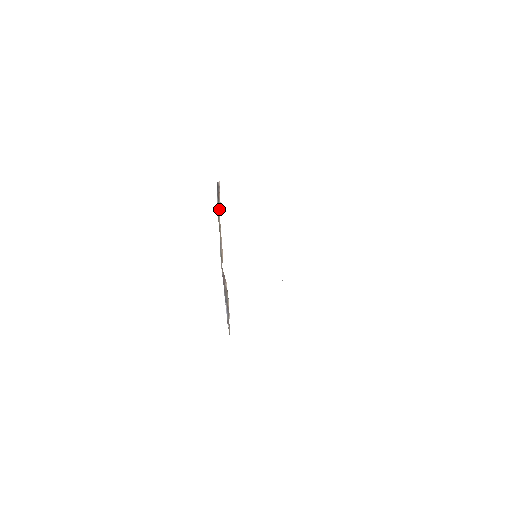
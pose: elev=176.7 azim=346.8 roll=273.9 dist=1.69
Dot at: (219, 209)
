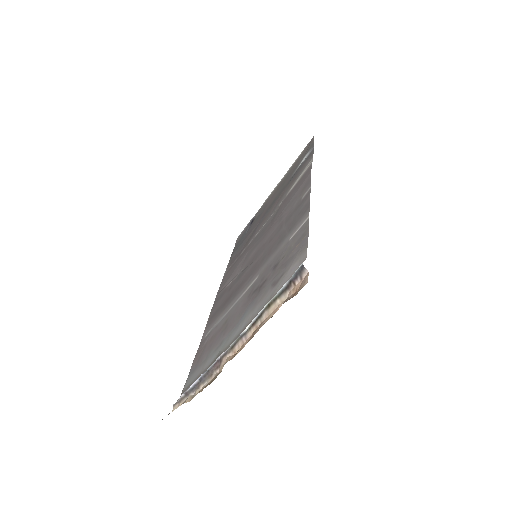
Dot at: (278, 302)
